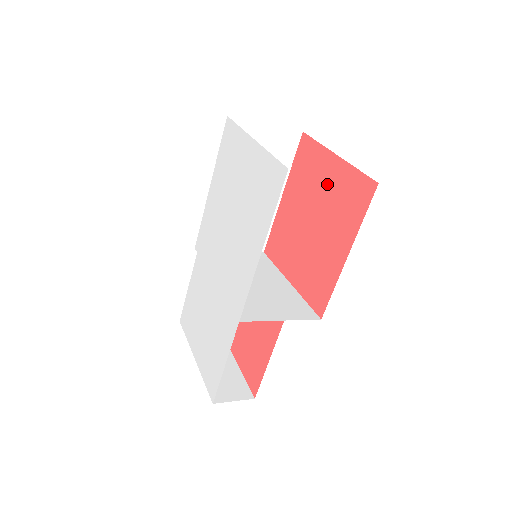
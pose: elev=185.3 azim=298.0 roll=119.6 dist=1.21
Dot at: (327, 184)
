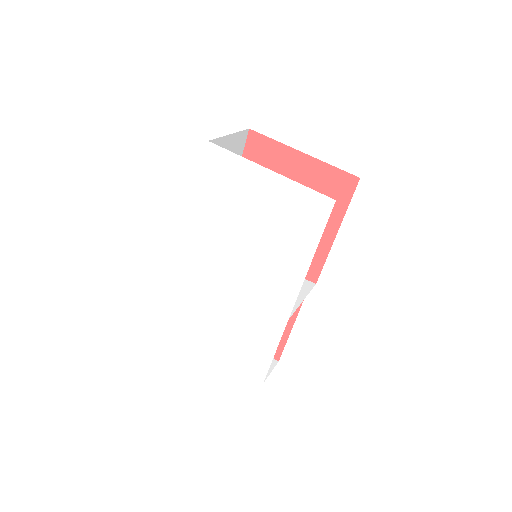
Dot at: (297, 178)
